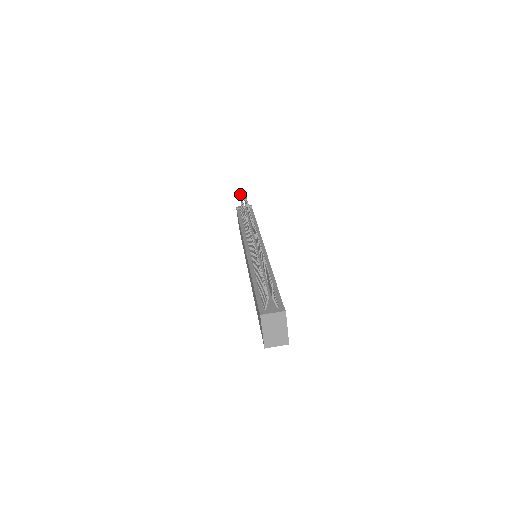
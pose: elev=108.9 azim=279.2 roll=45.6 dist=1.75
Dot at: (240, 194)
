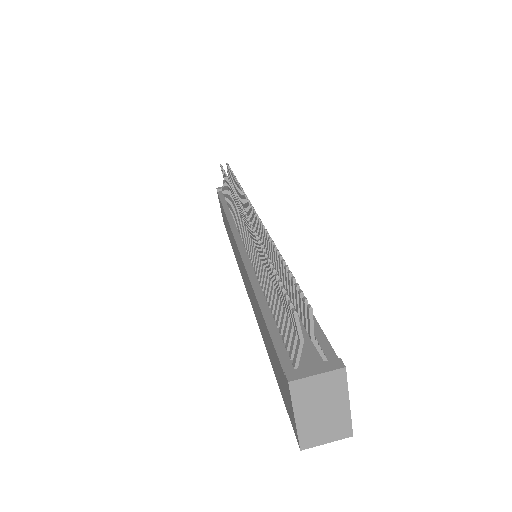
Dot at: (221, 166)
